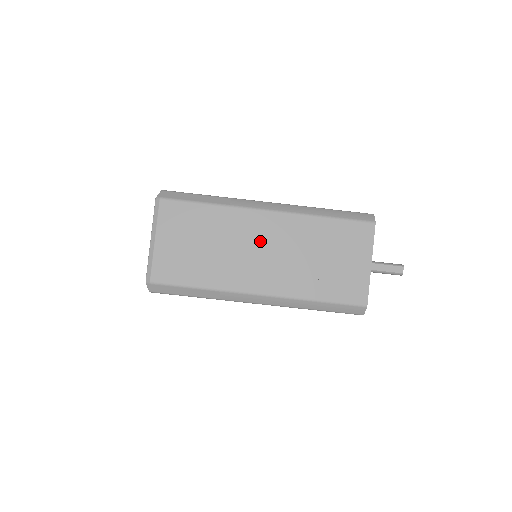
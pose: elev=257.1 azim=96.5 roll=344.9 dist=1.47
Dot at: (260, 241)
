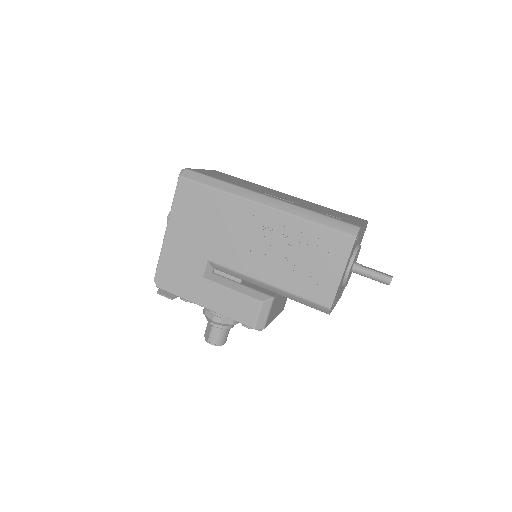
Dot at: (278, 193)
